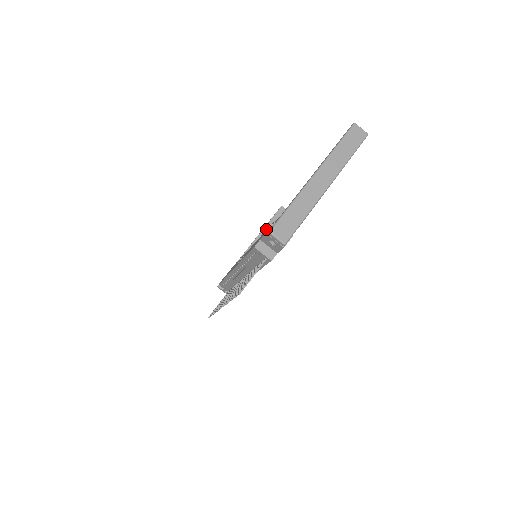
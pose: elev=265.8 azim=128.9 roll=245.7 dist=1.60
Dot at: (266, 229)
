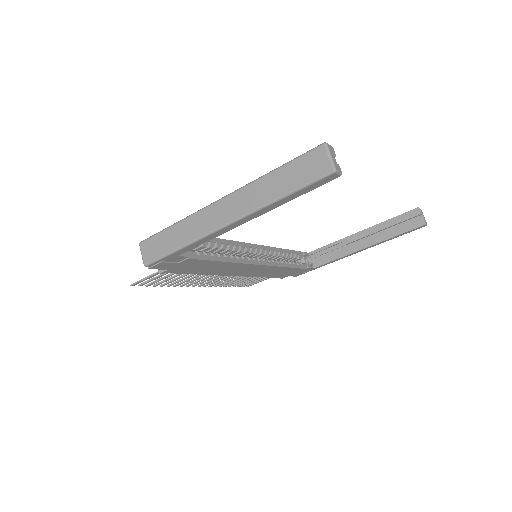
Dot at: (377, 228)
